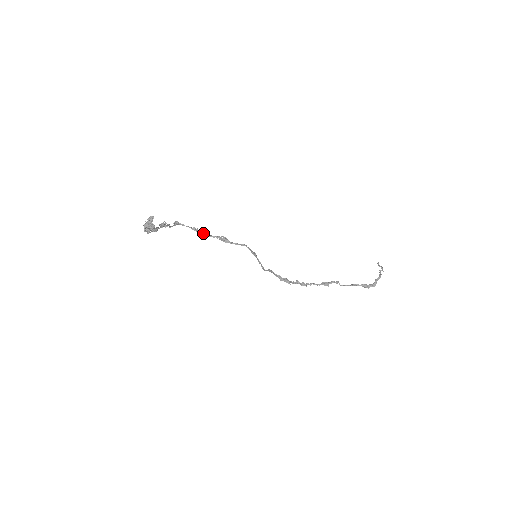
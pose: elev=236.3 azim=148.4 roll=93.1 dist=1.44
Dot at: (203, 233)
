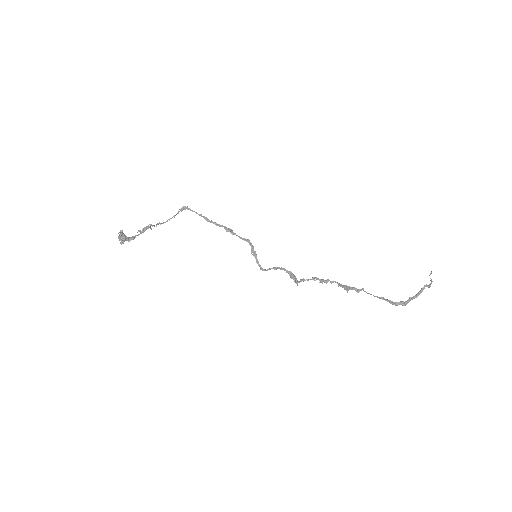
Dot at: occluded
